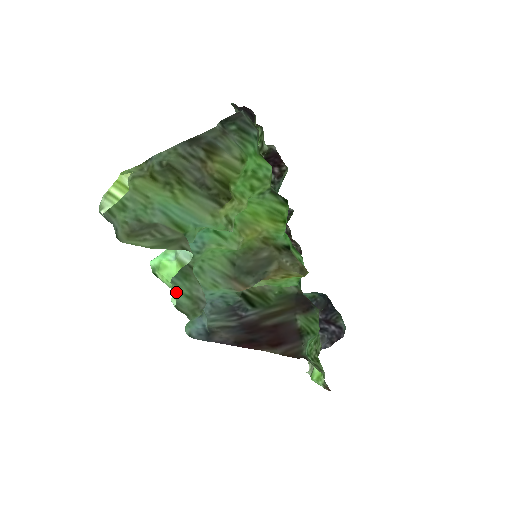
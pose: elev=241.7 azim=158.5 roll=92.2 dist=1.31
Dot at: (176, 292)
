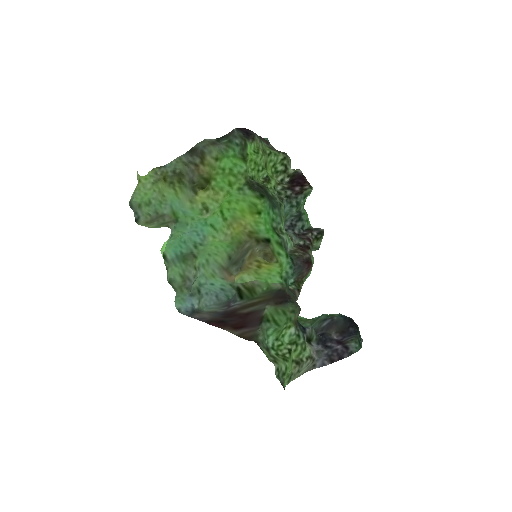
Dot at: (175, 271)
